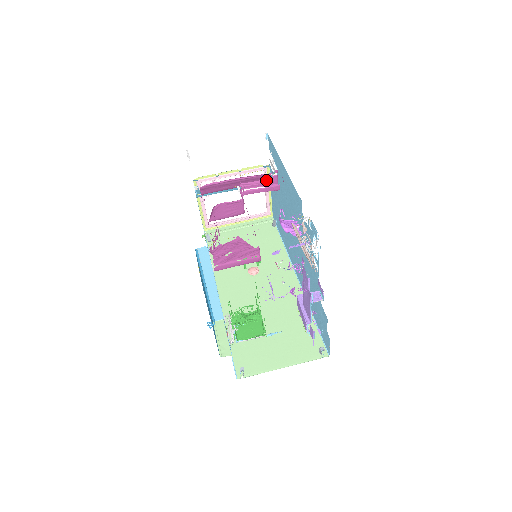
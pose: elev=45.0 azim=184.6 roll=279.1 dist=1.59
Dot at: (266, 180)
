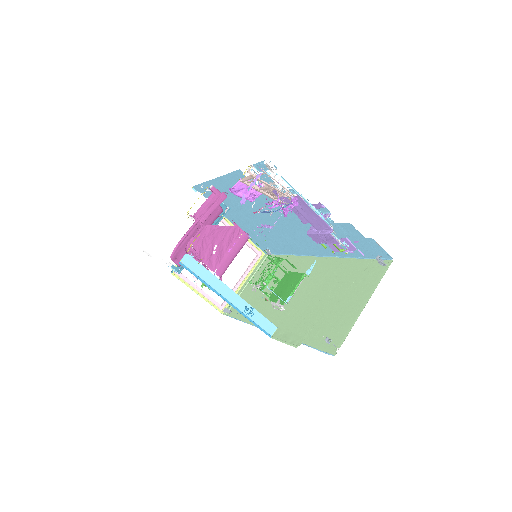
Dot at: (209, 197)
